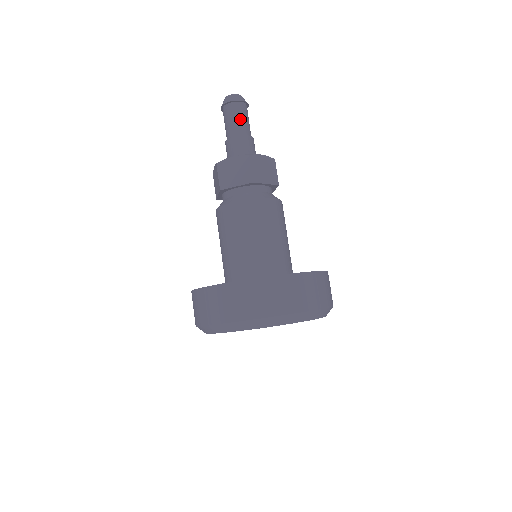
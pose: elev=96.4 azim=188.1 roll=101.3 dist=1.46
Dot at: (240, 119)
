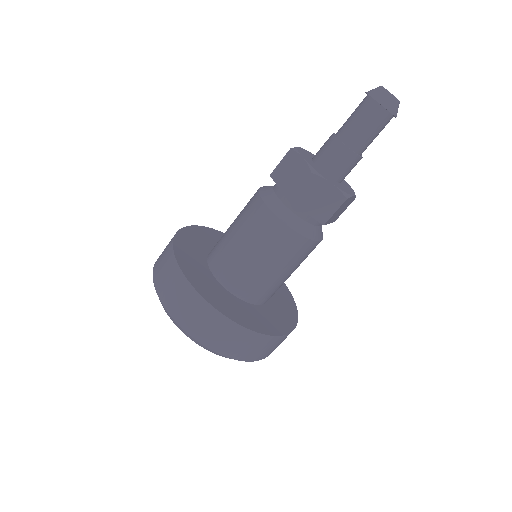
Dot at: (361, 125)
